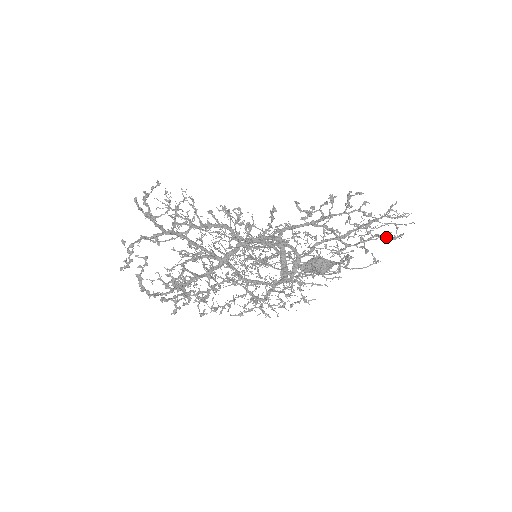
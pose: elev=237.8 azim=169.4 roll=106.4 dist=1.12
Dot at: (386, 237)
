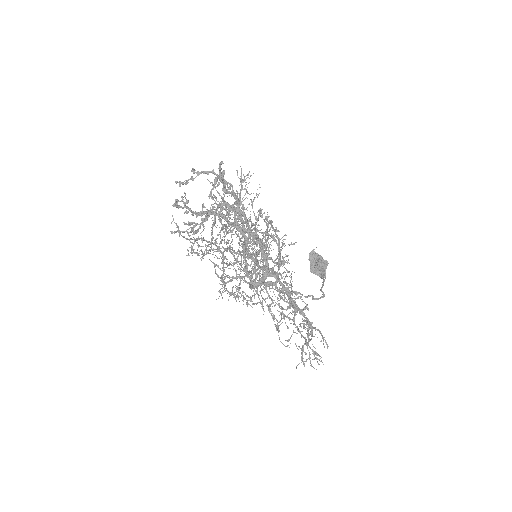
Dot at: (302, 352)
